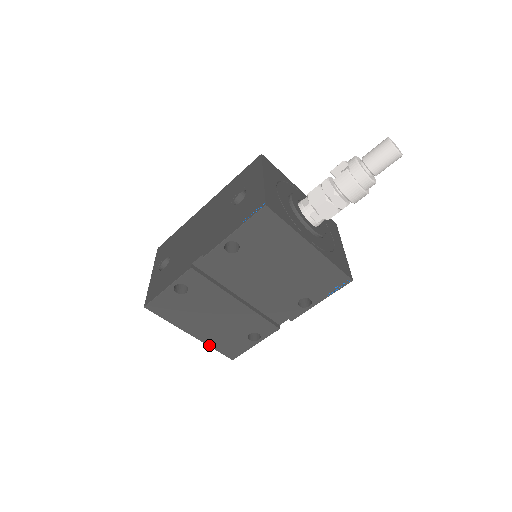
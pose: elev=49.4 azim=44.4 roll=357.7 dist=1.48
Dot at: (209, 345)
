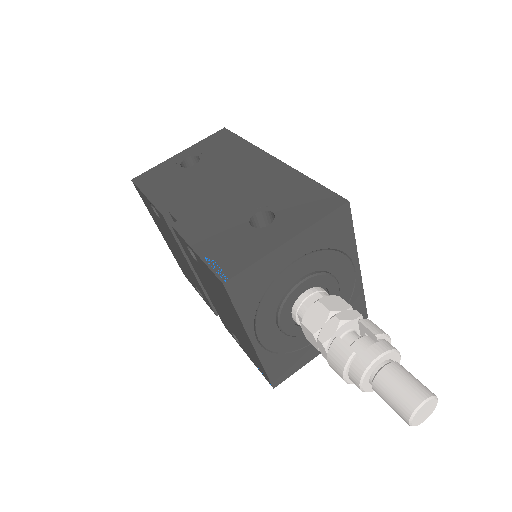
Dot at: occluded
